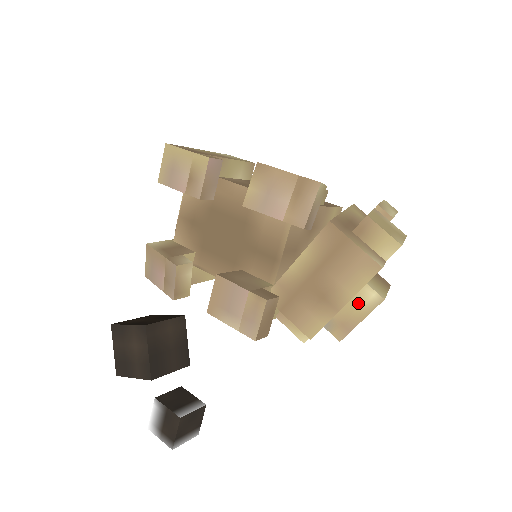
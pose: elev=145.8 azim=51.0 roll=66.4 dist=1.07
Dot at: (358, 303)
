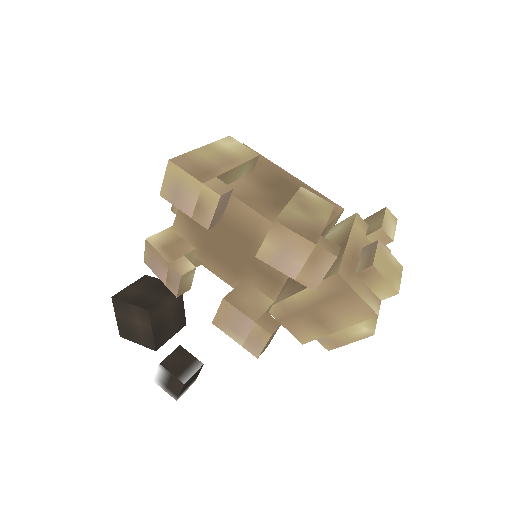
Dot at: (350, 332)
